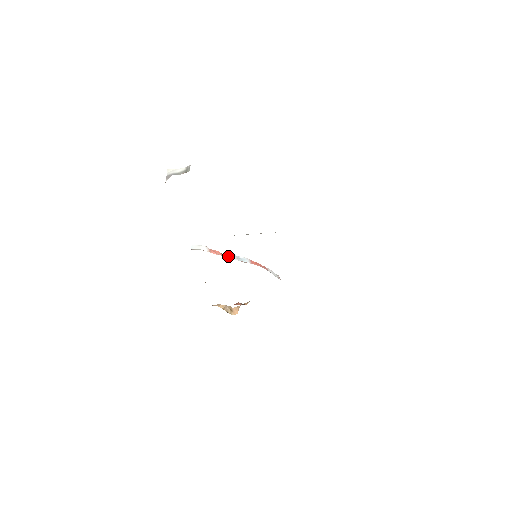
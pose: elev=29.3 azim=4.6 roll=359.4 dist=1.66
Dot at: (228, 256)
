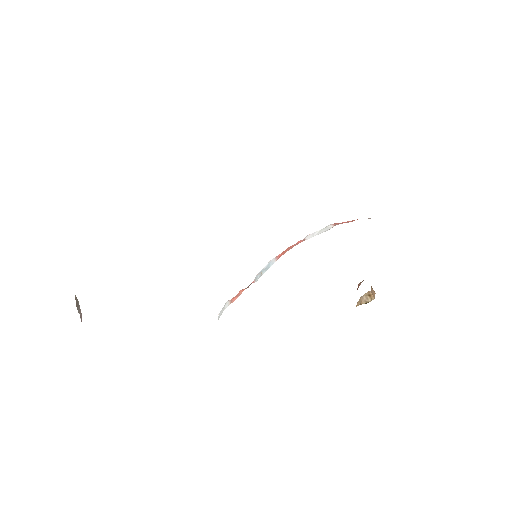
Dot at: occluded
